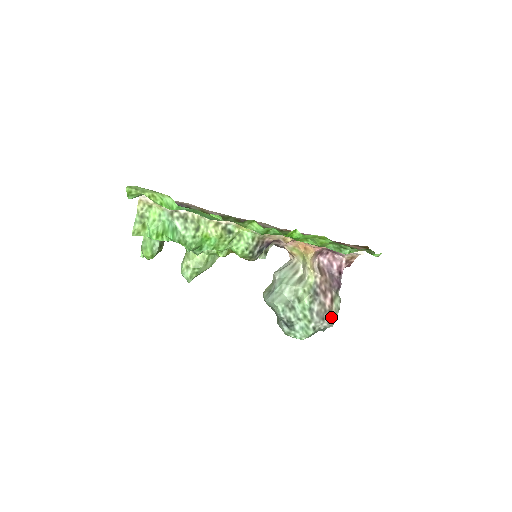
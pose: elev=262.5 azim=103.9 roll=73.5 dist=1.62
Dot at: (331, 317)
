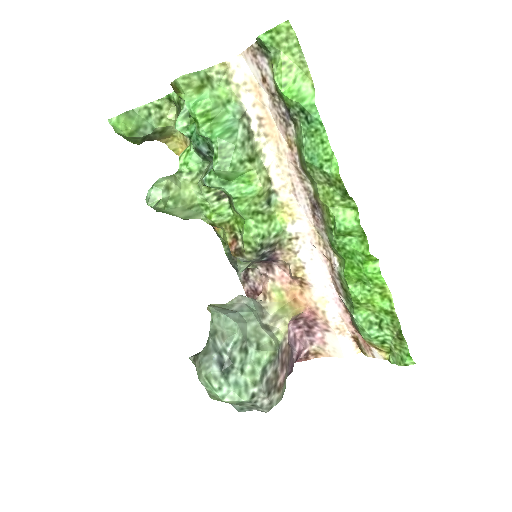
Dot at: (275, 398)
